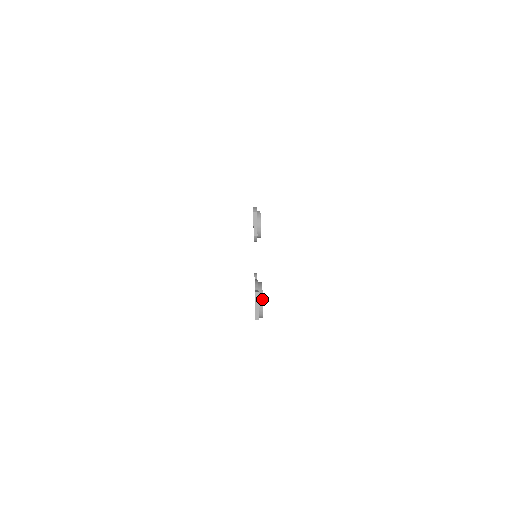
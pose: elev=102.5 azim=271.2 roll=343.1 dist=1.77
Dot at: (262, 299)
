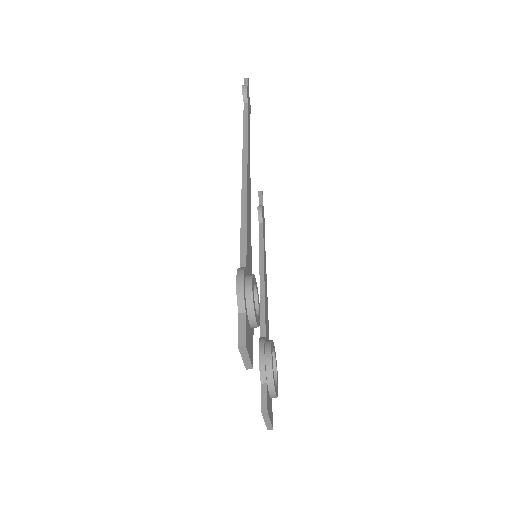
Dot at: (274, 392)
